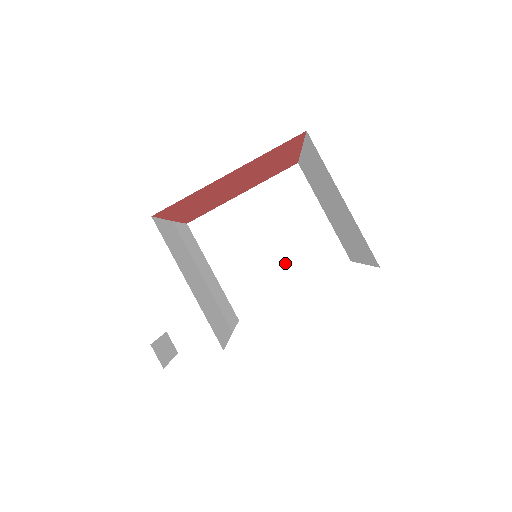
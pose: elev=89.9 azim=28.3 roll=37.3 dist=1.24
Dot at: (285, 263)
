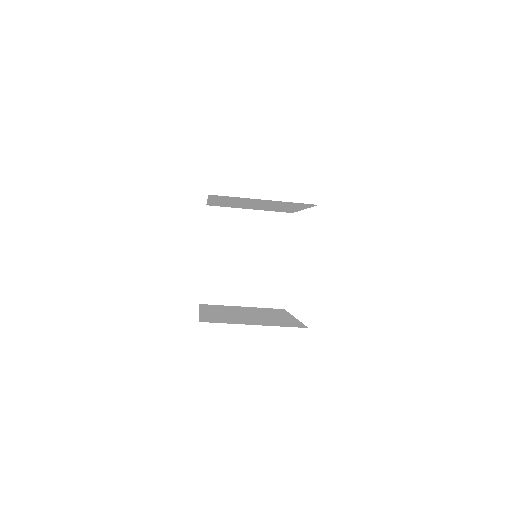
Dot at: occluded
